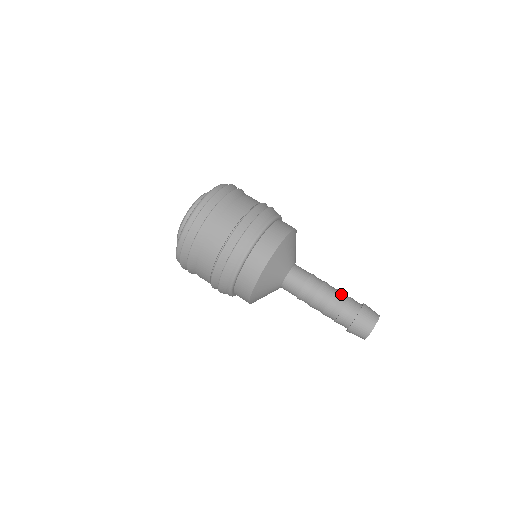
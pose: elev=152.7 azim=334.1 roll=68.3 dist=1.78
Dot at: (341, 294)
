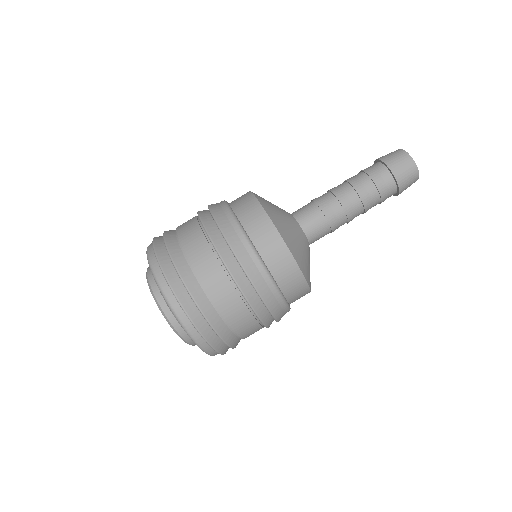
Dot at: (358, 181)
